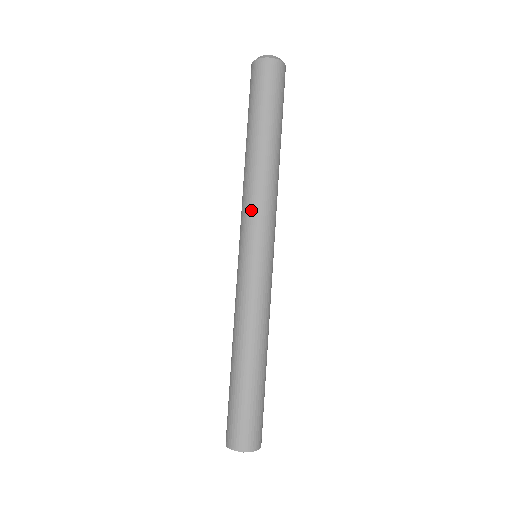
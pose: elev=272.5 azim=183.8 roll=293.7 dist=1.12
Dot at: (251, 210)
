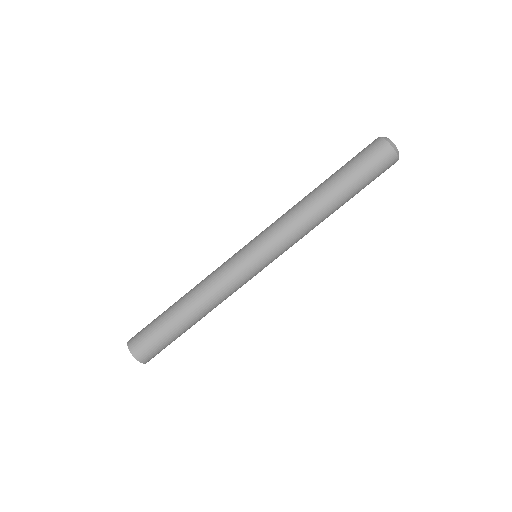
Dot at: (277, 223)
